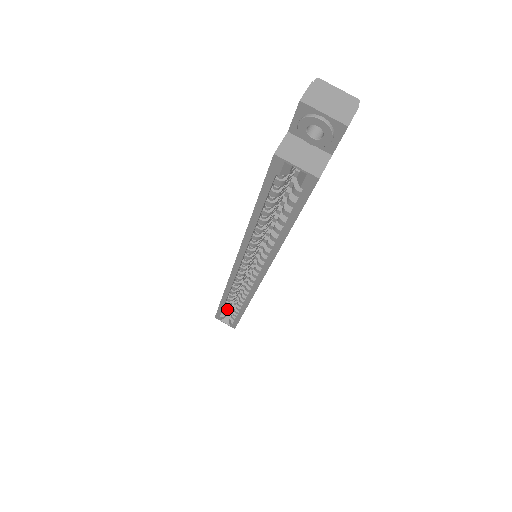
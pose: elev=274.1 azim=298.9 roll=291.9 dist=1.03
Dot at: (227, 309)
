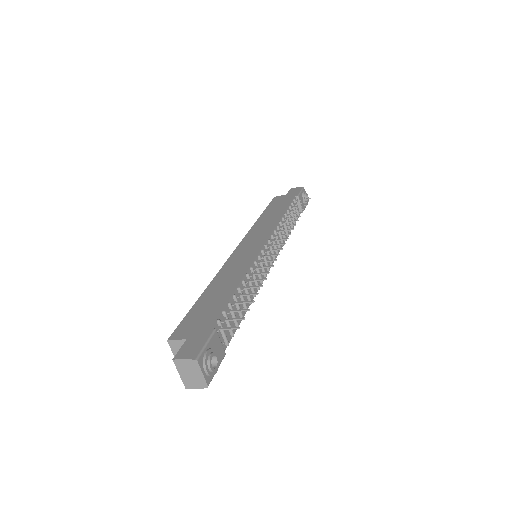
Dot at: occluded
